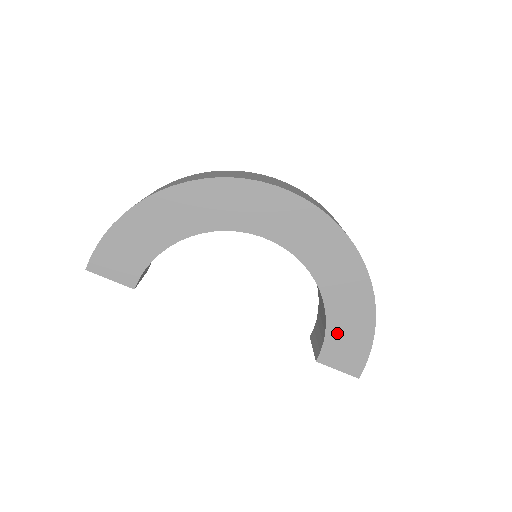
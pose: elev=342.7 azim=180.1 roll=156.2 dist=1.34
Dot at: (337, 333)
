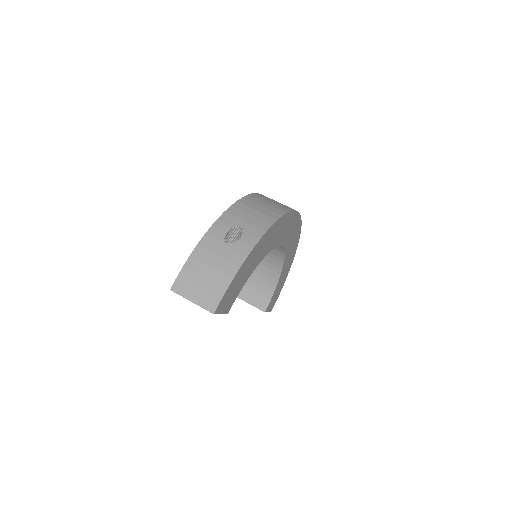
Dot at: (276, 291)
